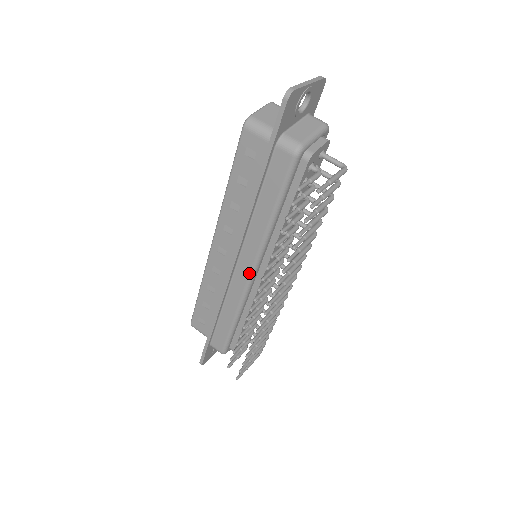
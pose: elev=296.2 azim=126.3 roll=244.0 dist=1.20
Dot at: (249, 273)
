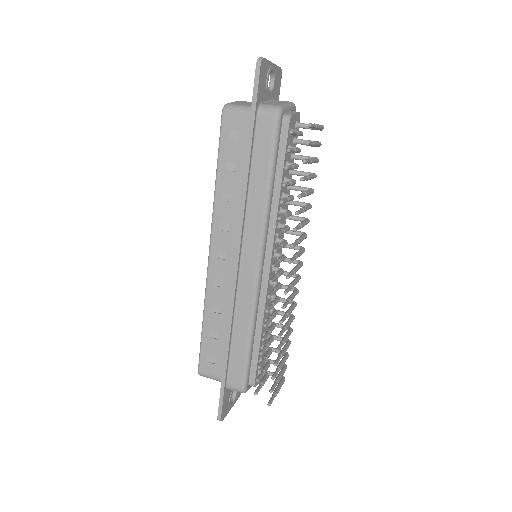
Dot at: (256, 264)
